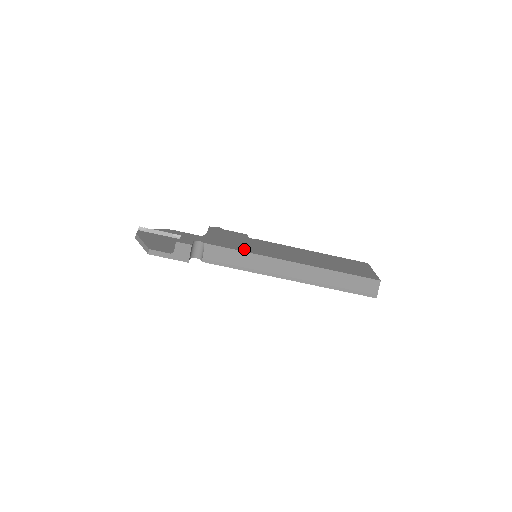
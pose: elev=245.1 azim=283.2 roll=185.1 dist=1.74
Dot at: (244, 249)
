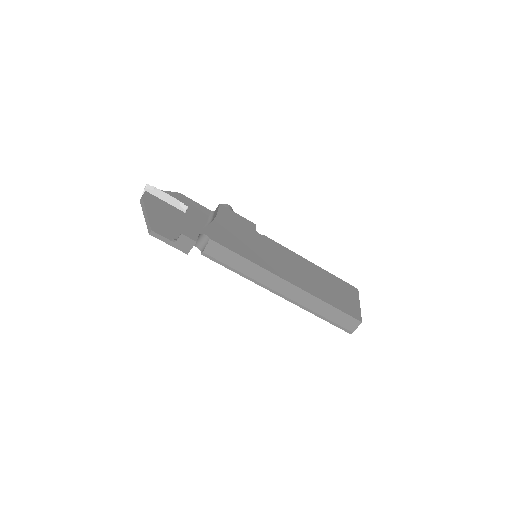
Dot at: (247, 254)
